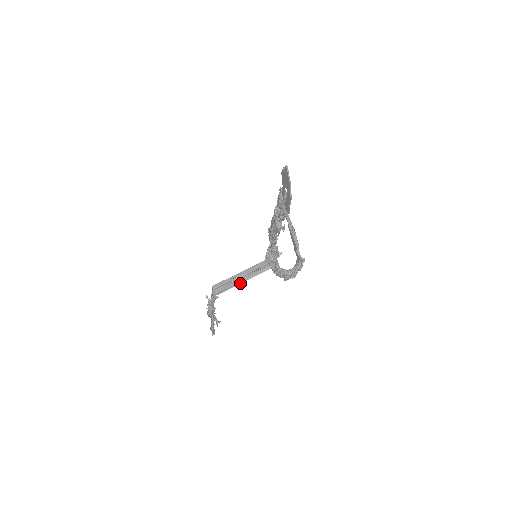
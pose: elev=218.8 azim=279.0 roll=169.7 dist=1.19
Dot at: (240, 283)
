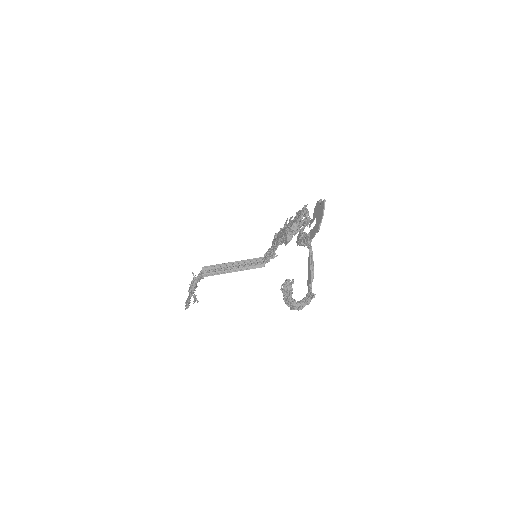
Dot at: (230, 272)
